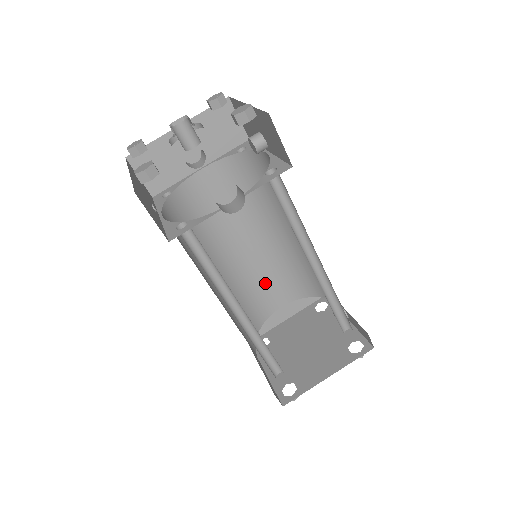
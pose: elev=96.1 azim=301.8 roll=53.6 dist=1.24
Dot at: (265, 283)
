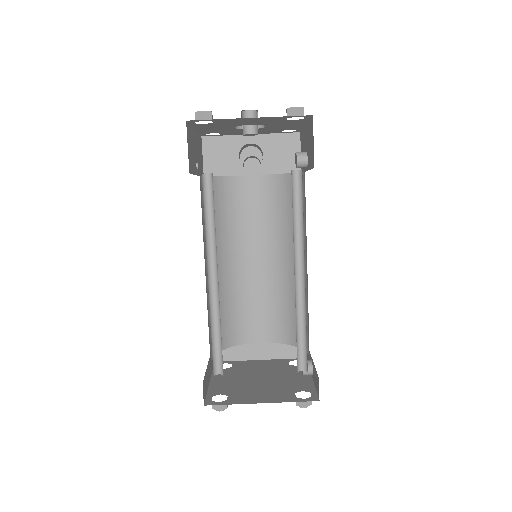
Dot at: (256, 308)
